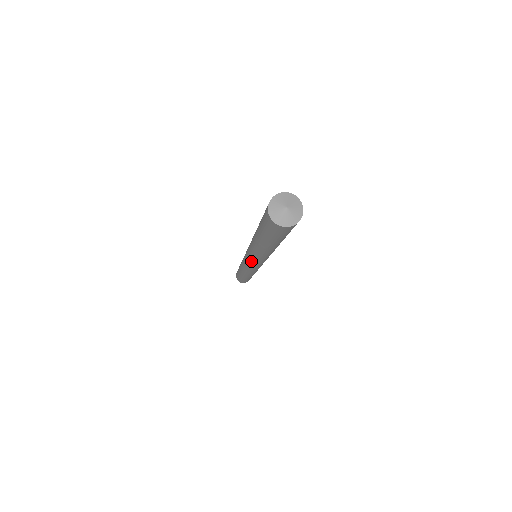
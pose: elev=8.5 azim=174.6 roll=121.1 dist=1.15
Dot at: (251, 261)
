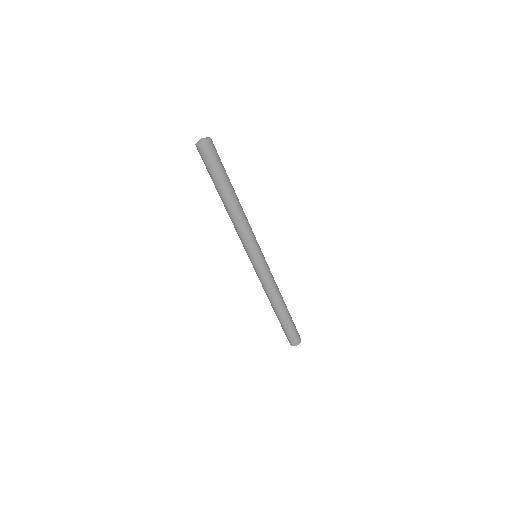
Dot at: (248, 250)
